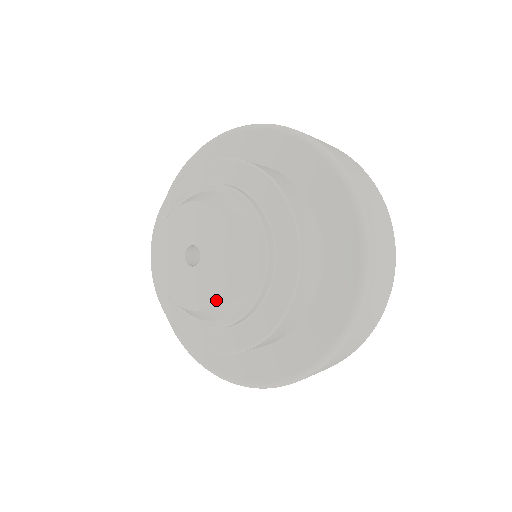
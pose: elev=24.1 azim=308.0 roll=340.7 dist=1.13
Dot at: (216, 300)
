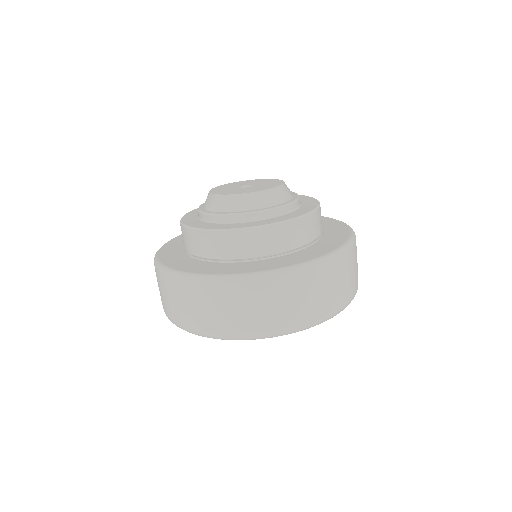
Dot at: (257, 191)
